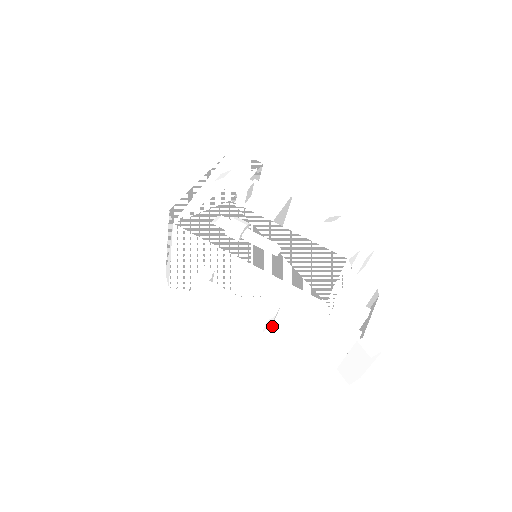
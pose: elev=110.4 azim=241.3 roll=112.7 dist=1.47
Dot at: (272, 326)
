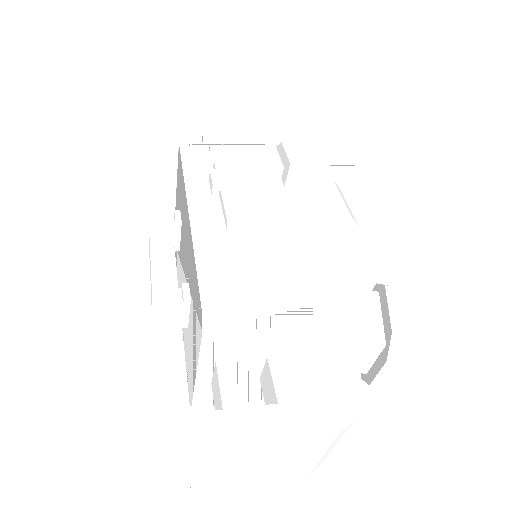
Dot at: occluded
